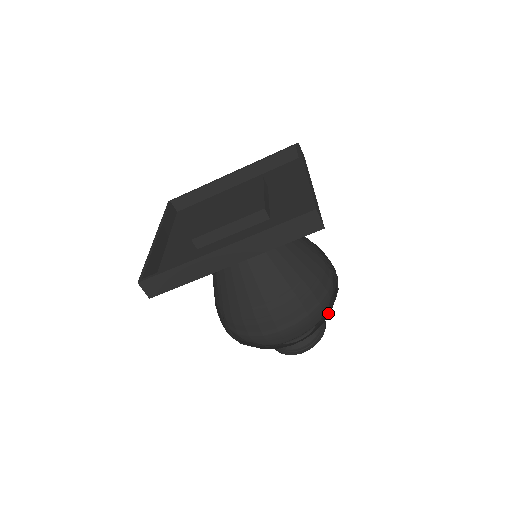
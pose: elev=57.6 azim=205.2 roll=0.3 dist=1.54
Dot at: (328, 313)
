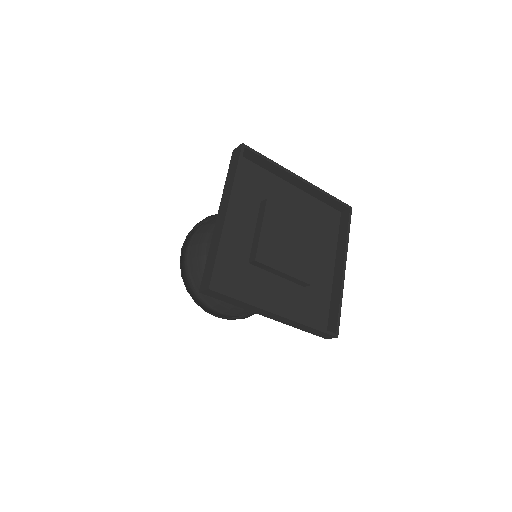
Dot at: occluded
